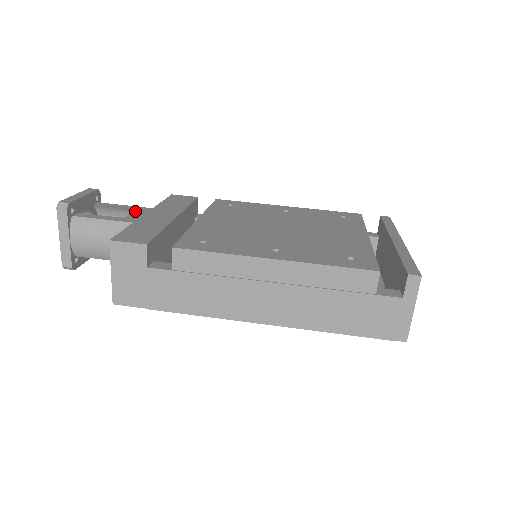
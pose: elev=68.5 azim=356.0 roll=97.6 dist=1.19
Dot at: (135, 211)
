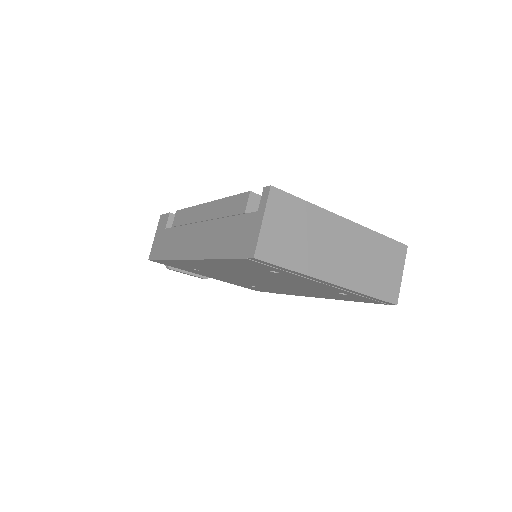
Dot at: occluded
